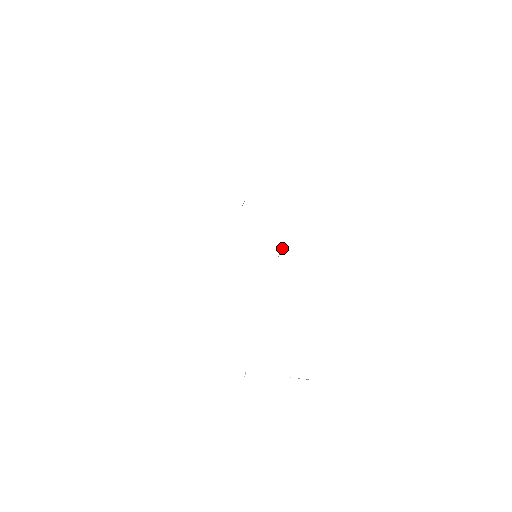
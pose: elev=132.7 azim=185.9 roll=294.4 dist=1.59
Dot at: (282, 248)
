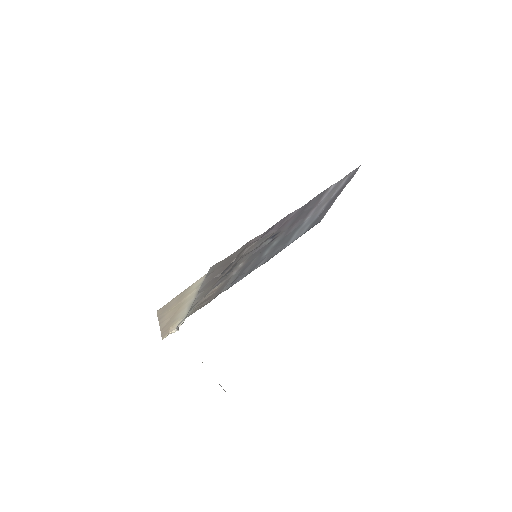
Dot at: (236, 257)
